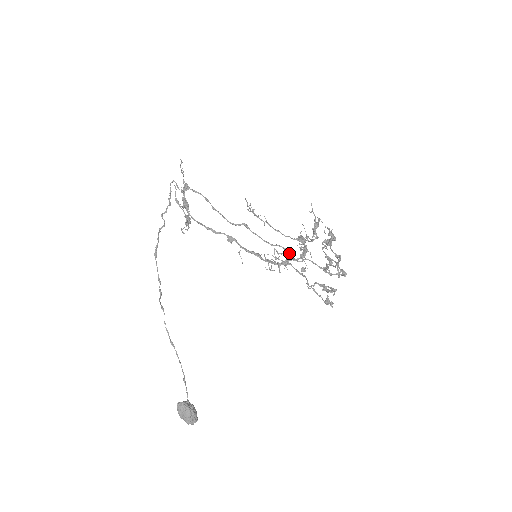
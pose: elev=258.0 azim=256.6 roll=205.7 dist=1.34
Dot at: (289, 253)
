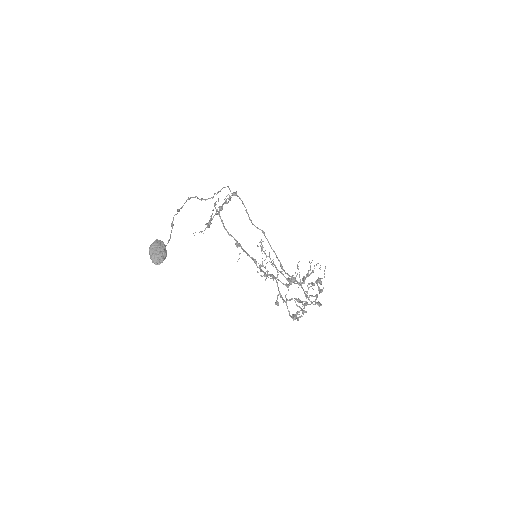
Dot at: occluded
